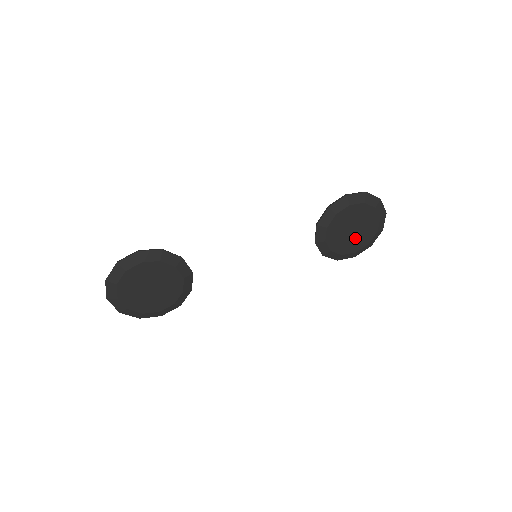
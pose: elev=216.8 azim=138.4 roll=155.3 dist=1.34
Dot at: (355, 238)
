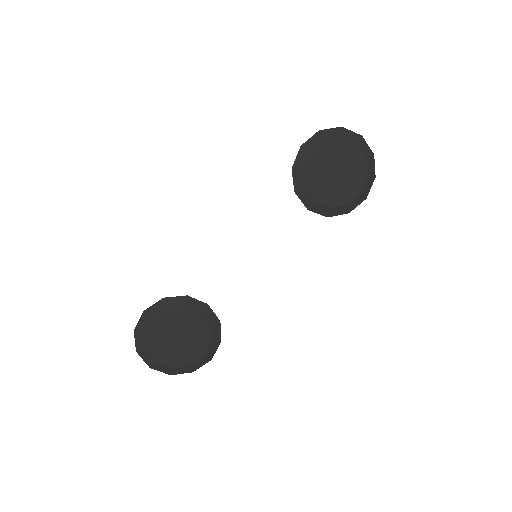
Dot at: (346, 180)
